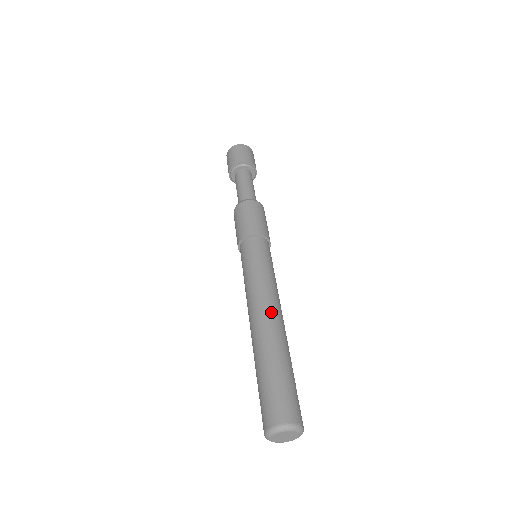
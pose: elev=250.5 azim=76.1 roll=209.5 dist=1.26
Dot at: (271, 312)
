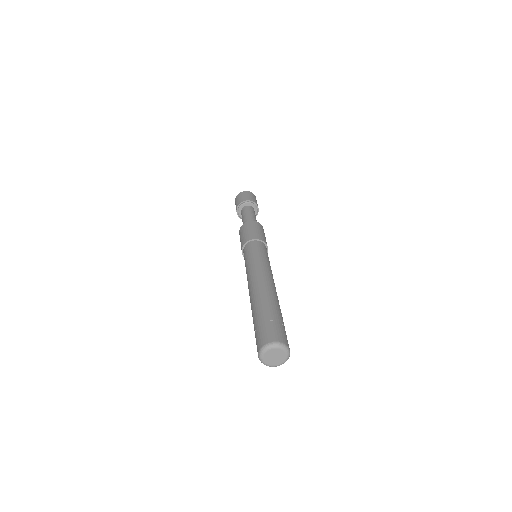
Dot at: (255, 284)
